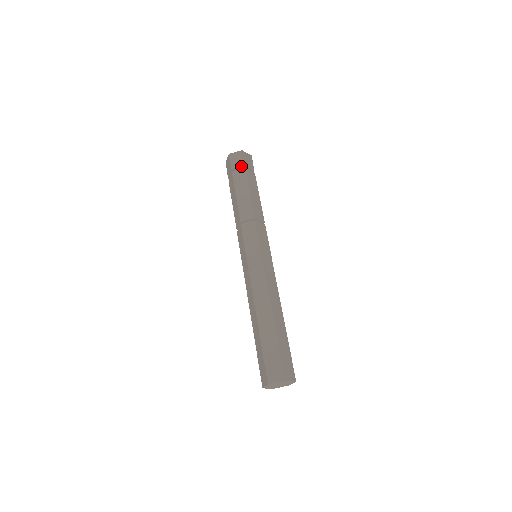
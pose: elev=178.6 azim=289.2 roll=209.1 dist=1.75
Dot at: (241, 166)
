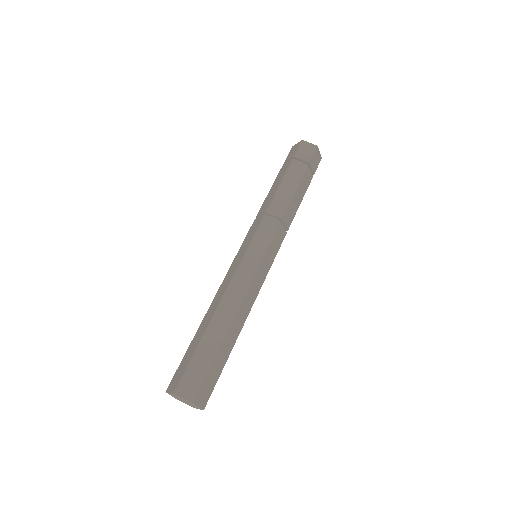
Dot at: (291, 157)
